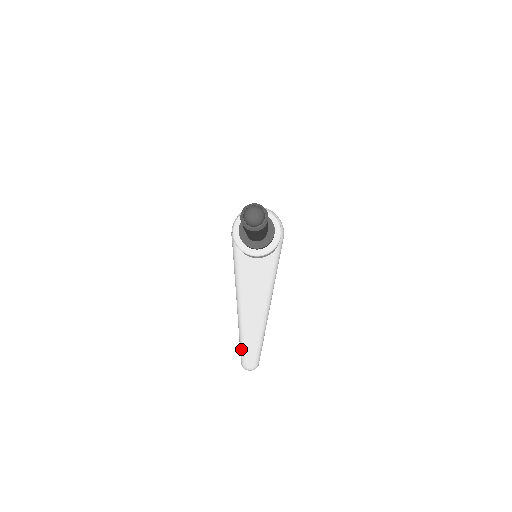
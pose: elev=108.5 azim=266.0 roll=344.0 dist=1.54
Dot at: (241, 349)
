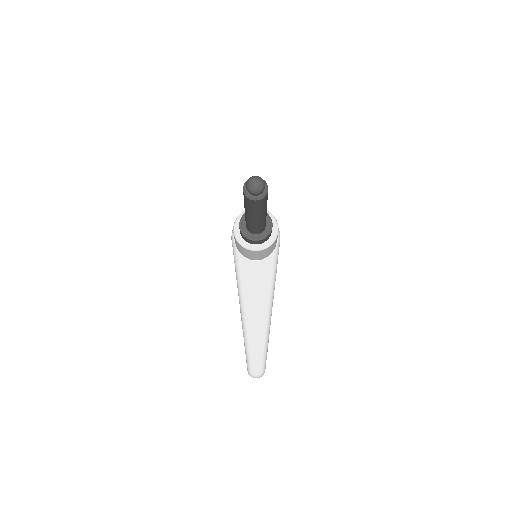
Dot at: (247, 355)
